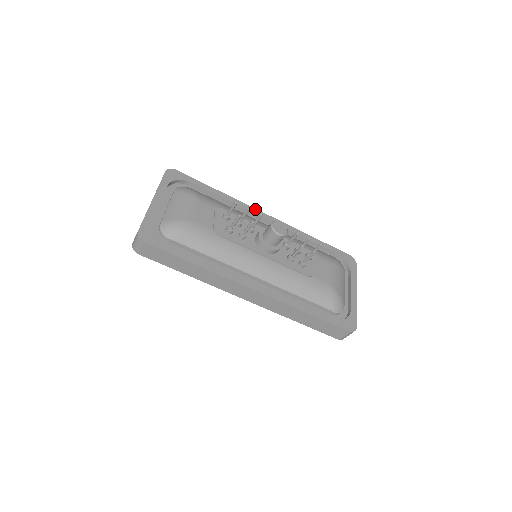
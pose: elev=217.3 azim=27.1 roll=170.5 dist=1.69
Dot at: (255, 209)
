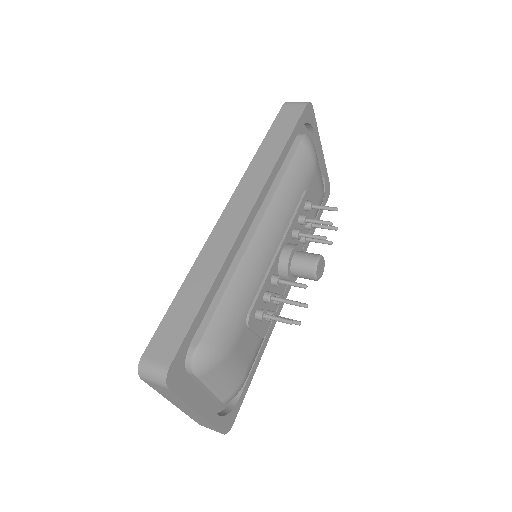
Dot at: (241, 233)
